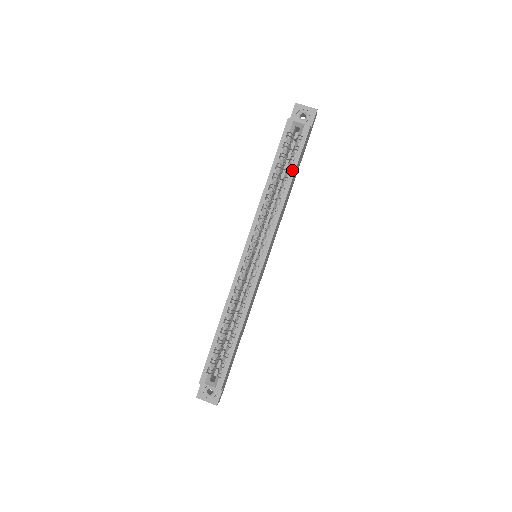
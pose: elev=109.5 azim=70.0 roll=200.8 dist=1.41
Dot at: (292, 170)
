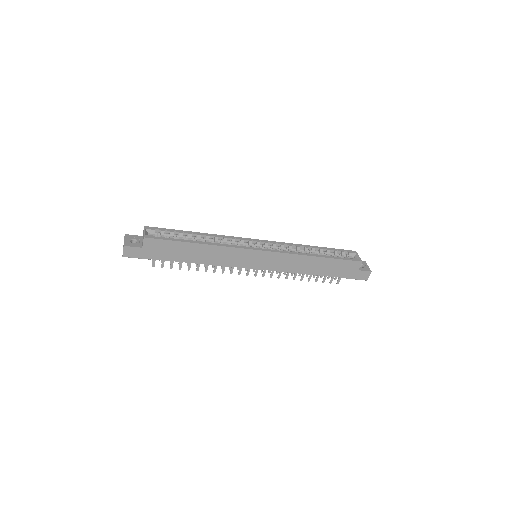
Dot at: (329, 256)
